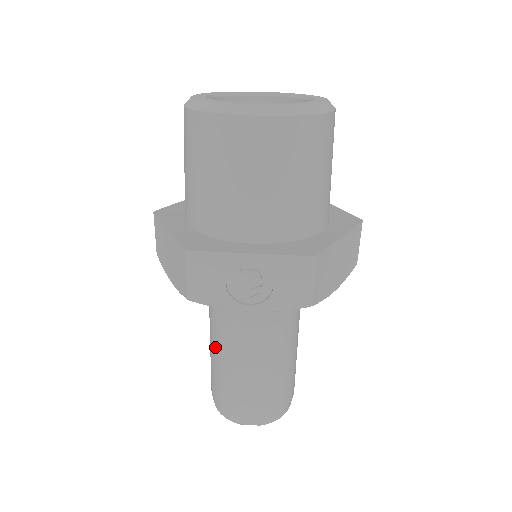
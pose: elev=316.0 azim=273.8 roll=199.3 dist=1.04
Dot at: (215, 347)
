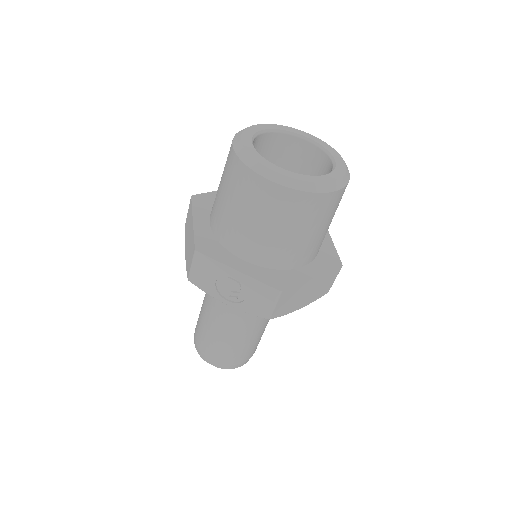
Dot at: (205, 305)
